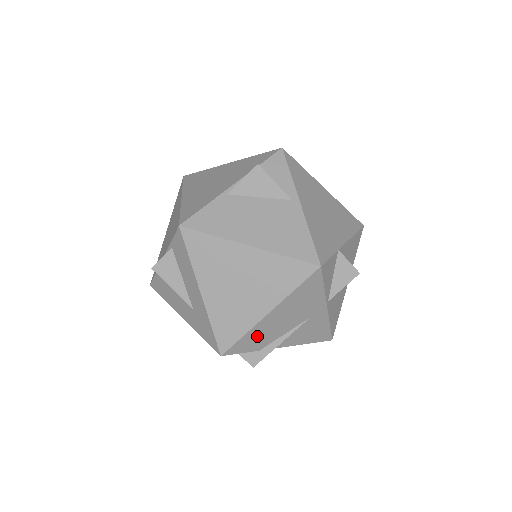
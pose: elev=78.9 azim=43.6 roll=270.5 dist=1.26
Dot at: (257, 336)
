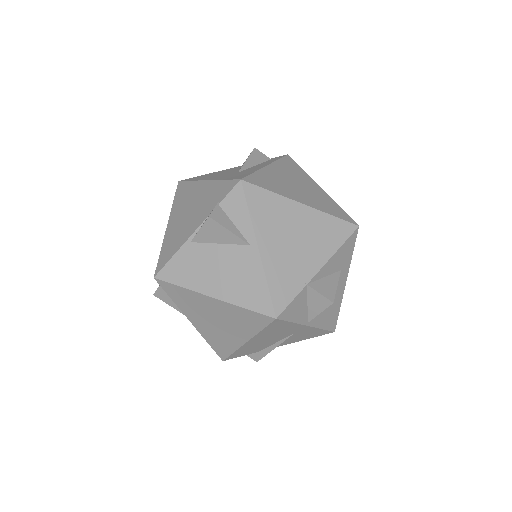
Dot at: (248, 349)
